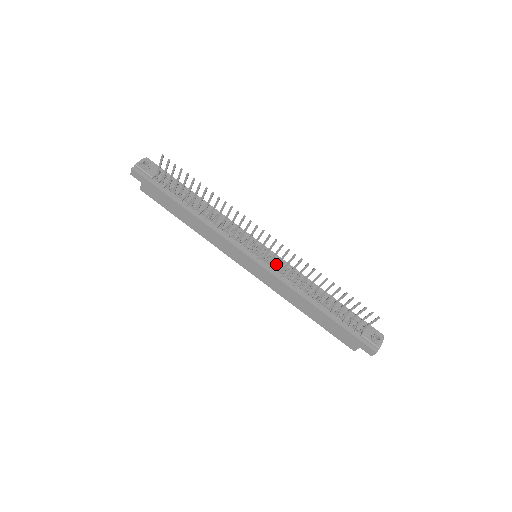
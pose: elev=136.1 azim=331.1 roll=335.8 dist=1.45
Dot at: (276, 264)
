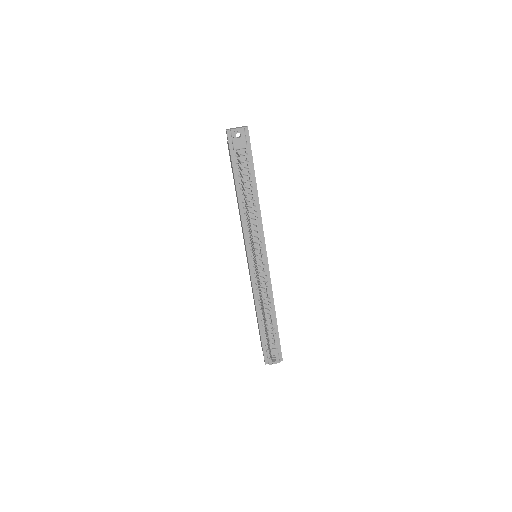
Dot at: occluded
